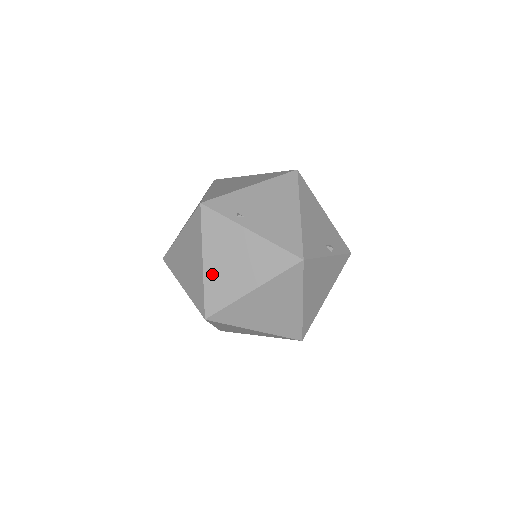
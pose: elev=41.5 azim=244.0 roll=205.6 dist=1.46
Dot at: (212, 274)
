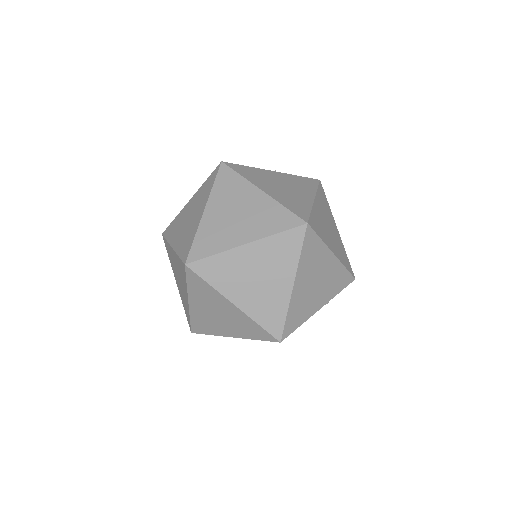
Dot at: (179, 243)
